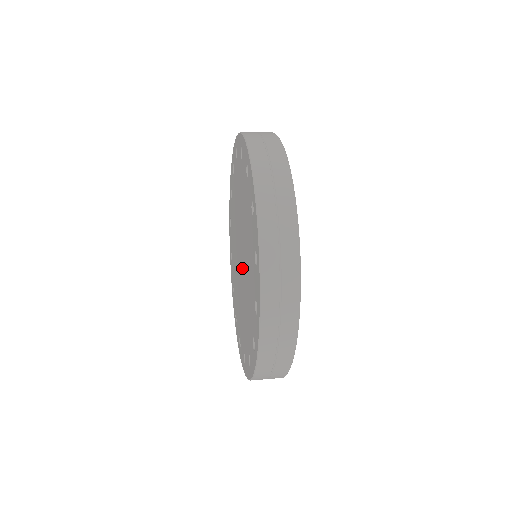
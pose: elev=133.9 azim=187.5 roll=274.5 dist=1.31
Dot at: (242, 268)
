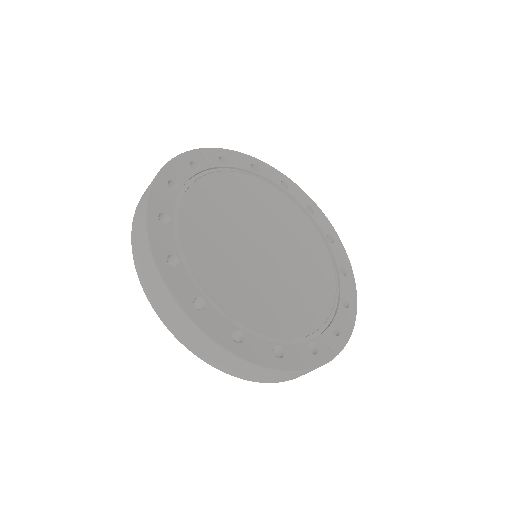
Dot at: occluded
